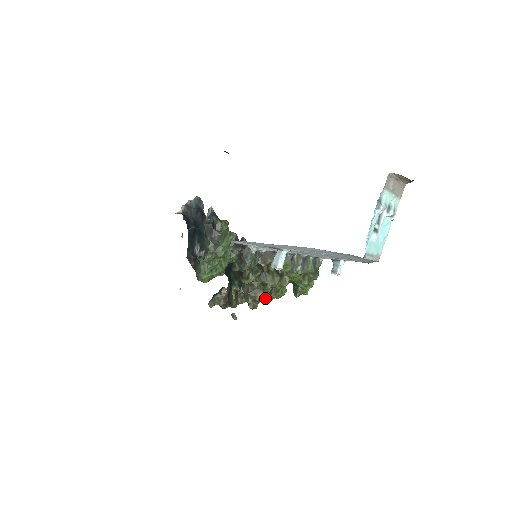
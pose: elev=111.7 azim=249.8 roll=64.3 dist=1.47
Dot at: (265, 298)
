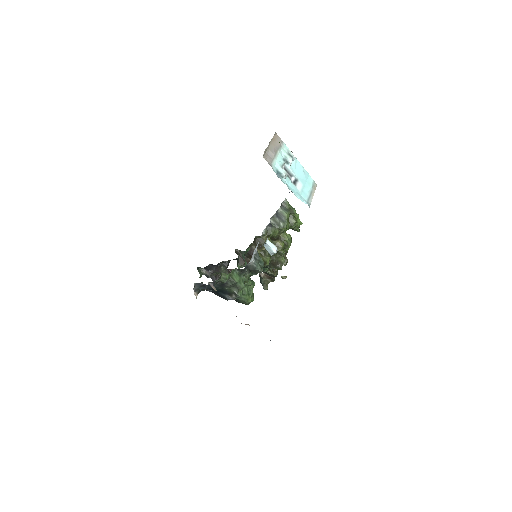
Dot at: (285, 252)
